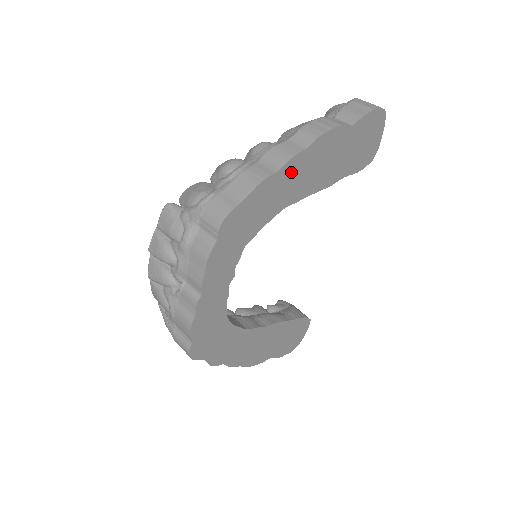
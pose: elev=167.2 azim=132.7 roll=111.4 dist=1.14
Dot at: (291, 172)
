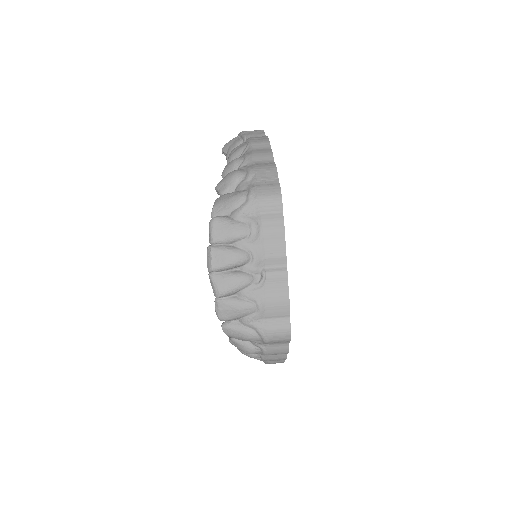
Dot at: occluded
